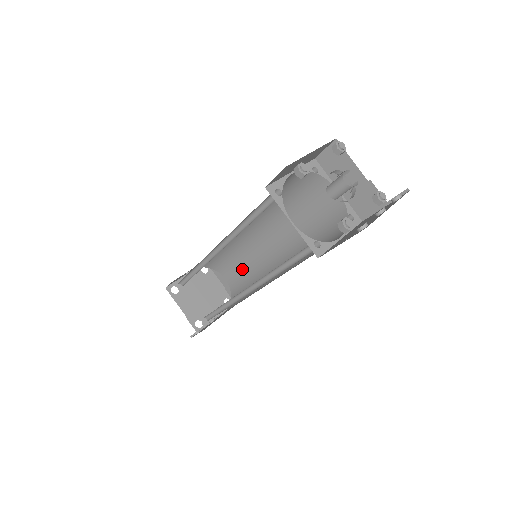
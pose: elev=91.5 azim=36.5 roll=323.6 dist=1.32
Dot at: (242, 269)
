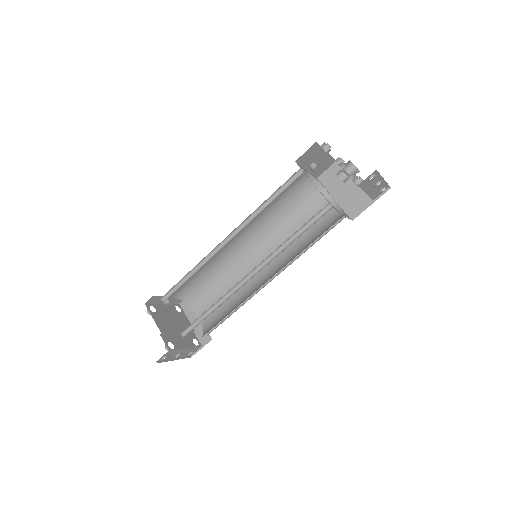
Dot at: occluded
